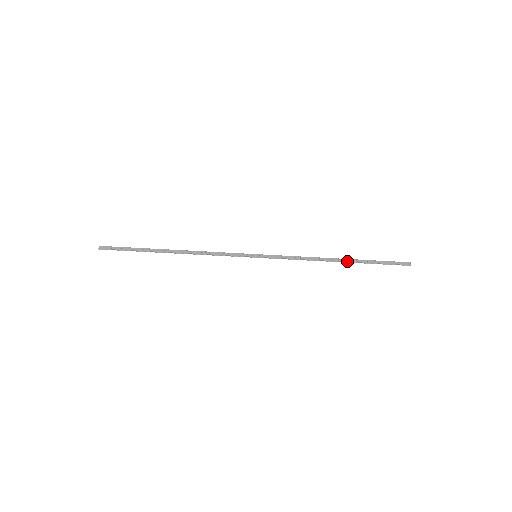
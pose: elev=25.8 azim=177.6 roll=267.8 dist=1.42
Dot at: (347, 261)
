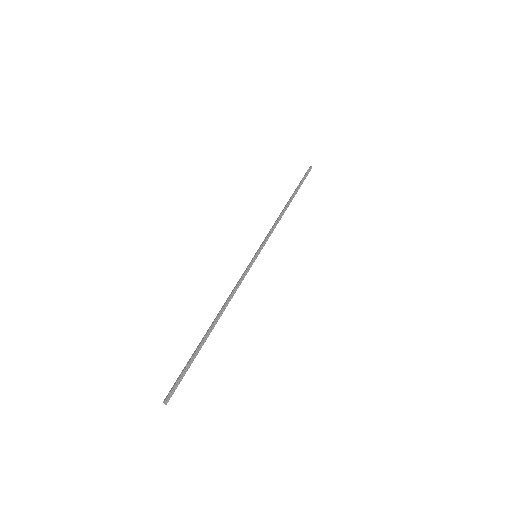
Dot at: (291, 198)
